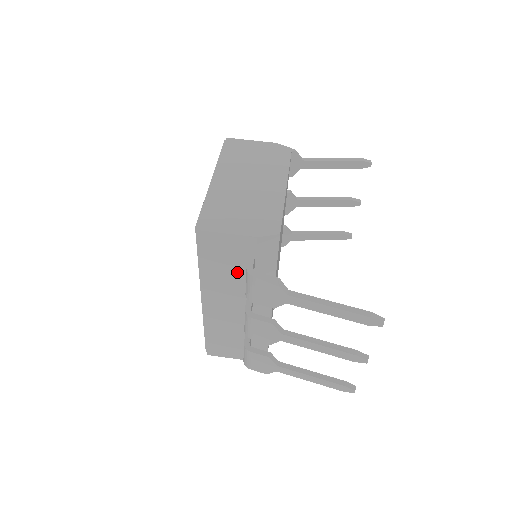
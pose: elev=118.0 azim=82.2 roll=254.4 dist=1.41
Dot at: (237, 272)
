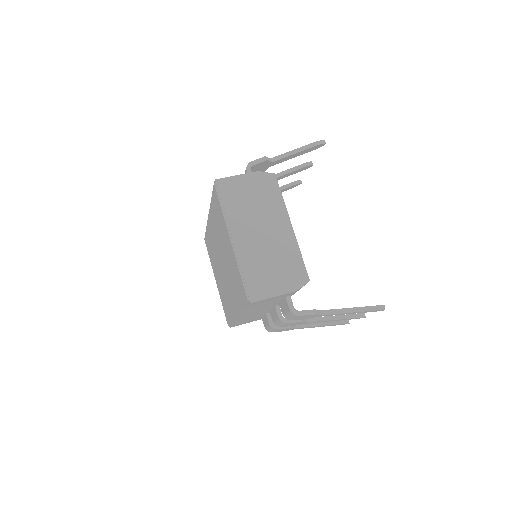
Dot at: (273, 303)
